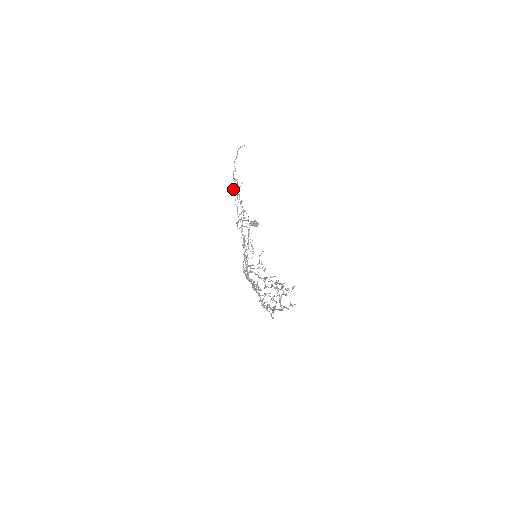
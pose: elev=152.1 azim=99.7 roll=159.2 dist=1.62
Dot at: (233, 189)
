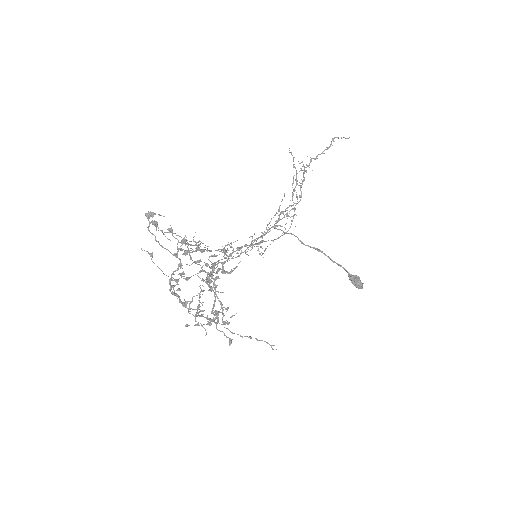
Dot at: (302, 183)
